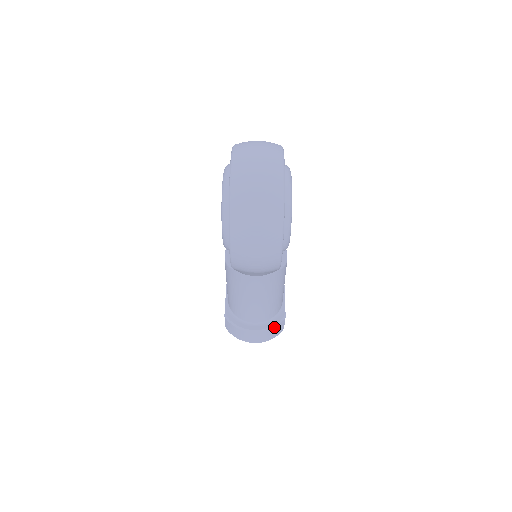
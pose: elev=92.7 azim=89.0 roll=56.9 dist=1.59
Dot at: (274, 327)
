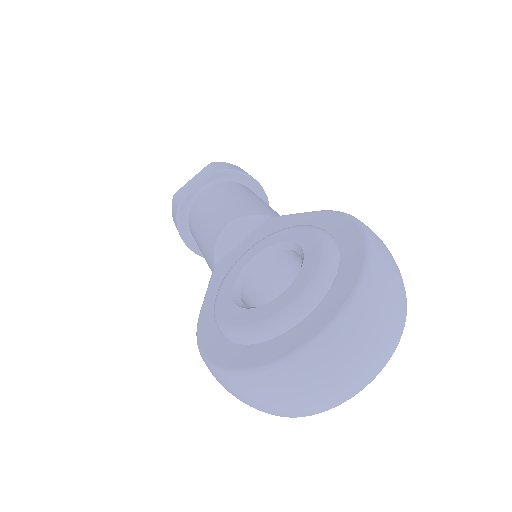
Dot at: occluded
